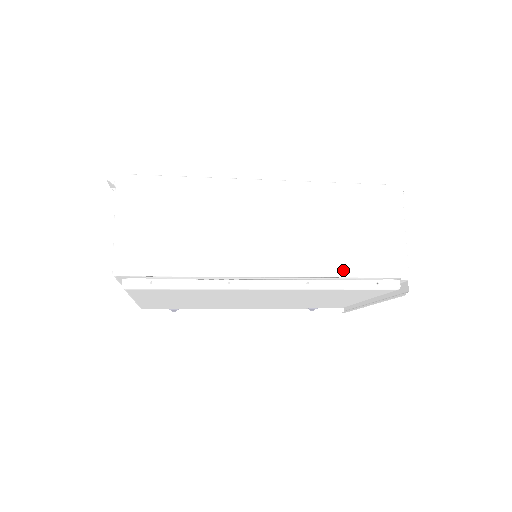
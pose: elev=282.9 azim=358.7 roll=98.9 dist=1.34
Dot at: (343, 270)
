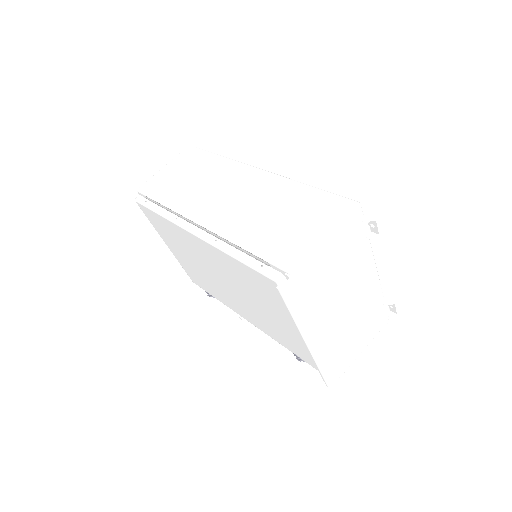
Dot at: (245, 241)
